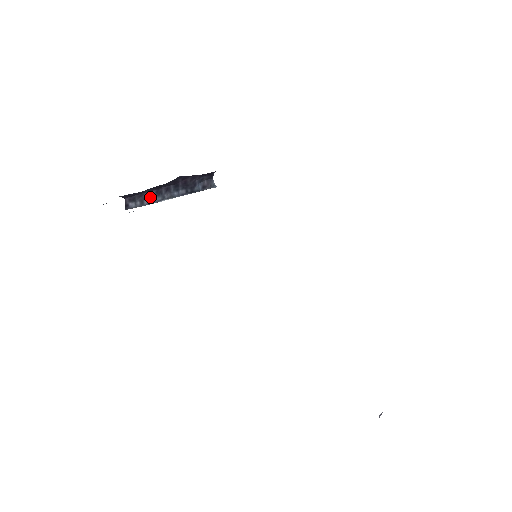
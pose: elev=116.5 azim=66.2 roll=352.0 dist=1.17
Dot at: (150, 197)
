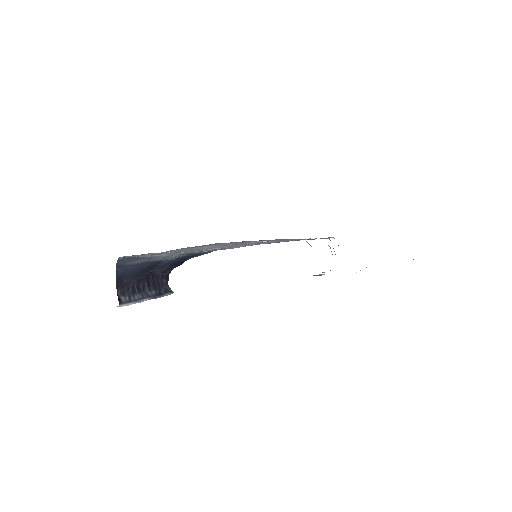
Dot at: (134, 294)
